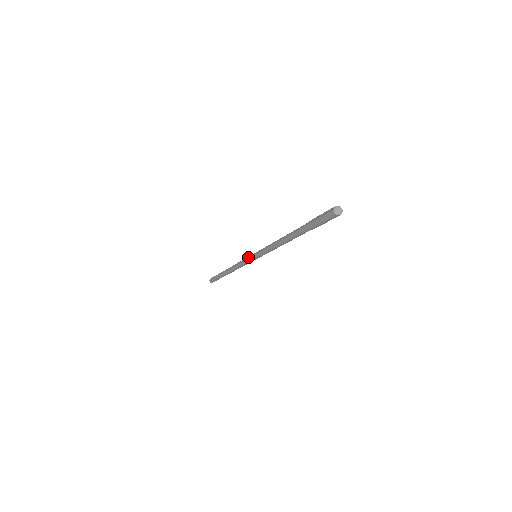
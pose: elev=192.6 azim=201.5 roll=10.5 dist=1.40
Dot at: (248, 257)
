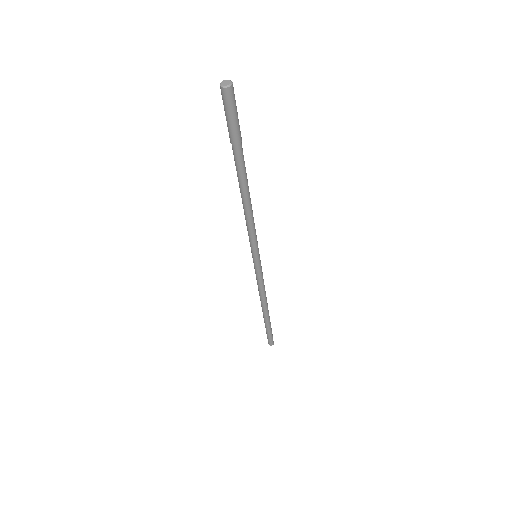
Dot at: (254, 268)
